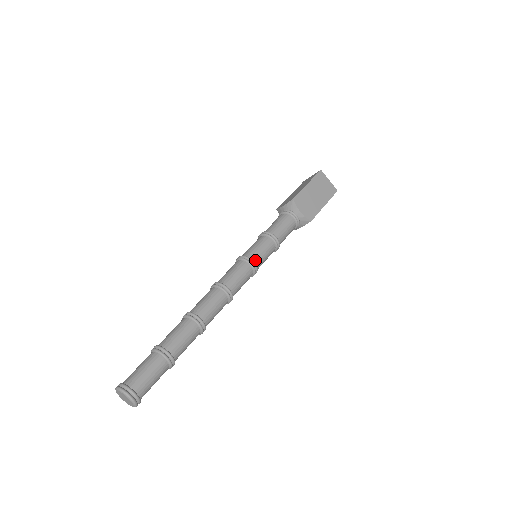
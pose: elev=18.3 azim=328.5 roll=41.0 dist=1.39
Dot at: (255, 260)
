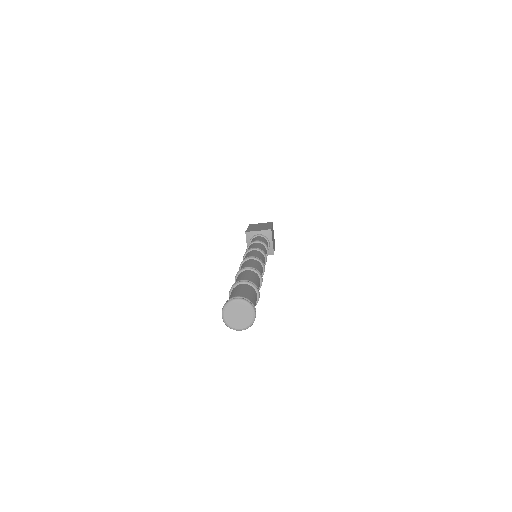
Dot at: occluded
